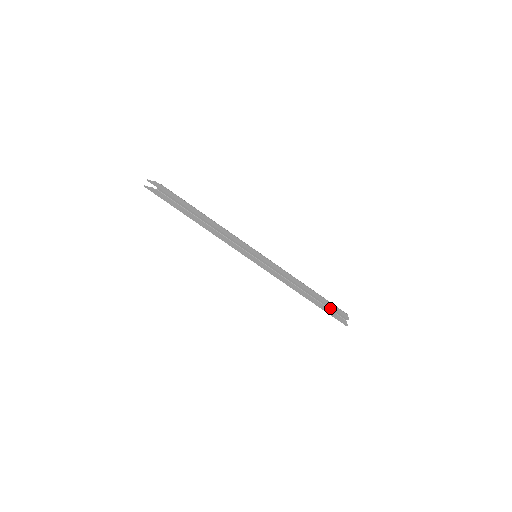
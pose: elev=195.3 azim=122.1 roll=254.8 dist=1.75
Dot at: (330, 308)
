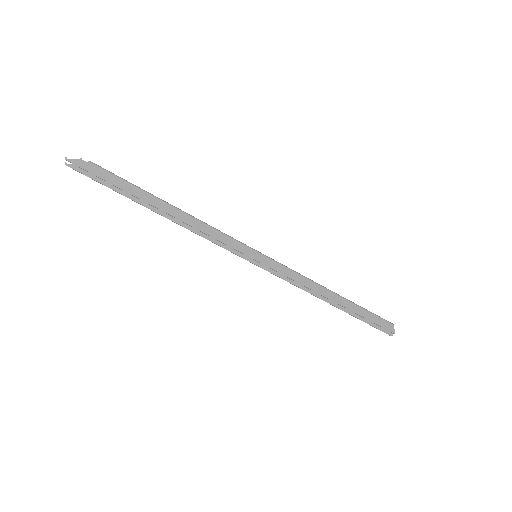
Dot at: occluded
